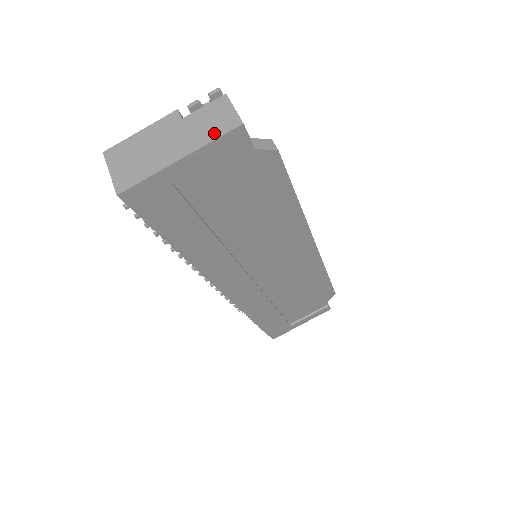
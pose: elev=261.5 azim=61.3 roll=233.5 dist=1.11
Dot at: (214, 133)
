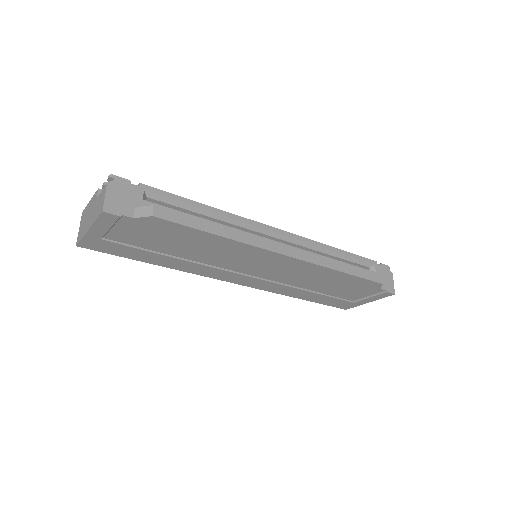
Dot at: (97, 215)
